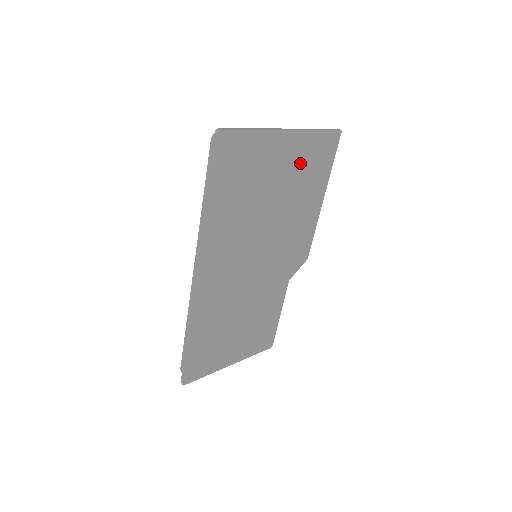
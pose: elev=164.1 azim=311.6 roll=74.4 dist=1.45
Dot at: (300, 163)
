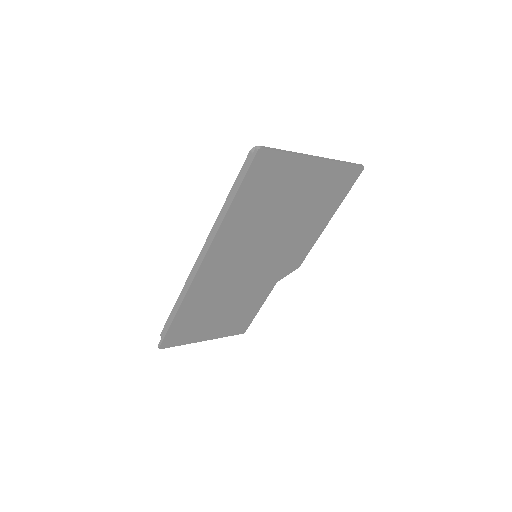
Dot at: (320, 187)
